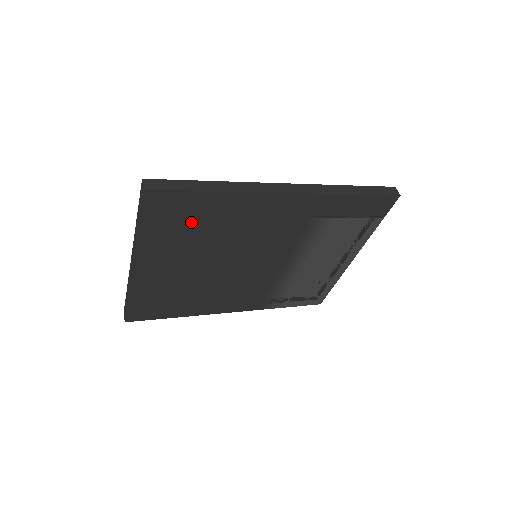
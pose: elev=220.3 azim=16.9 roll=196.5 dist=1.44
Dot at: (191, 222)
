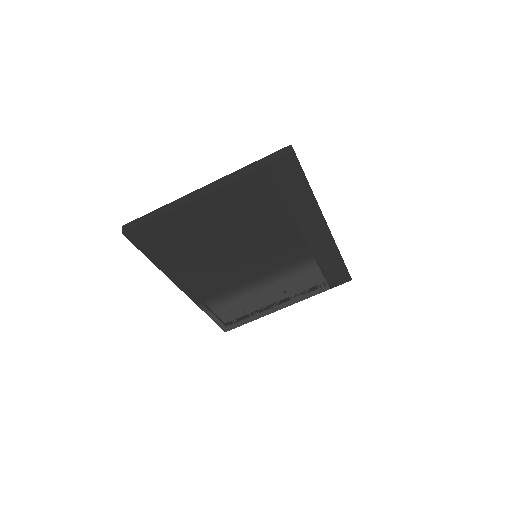
Dot at: (275, 196)
